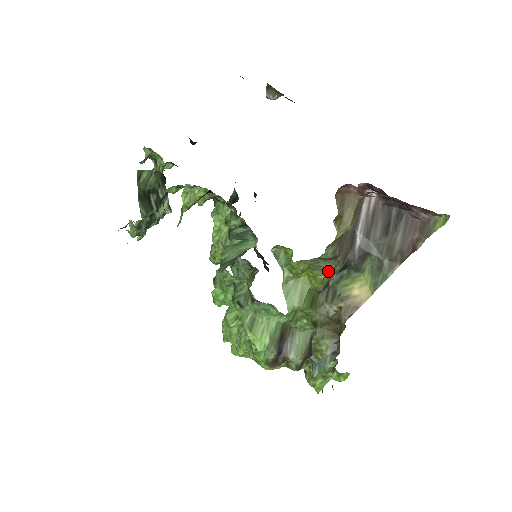
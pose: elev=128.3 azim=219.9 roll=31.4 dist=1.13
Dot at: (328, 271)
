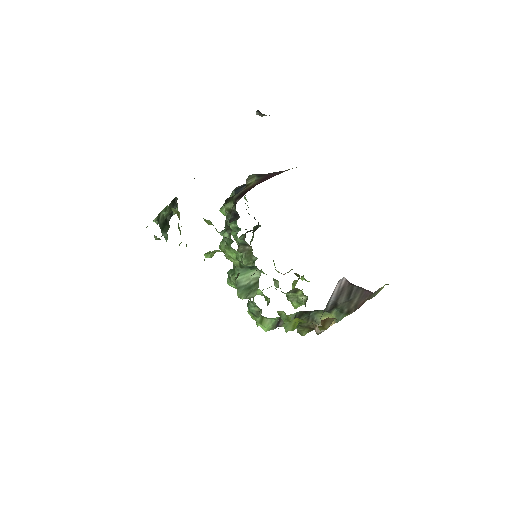
Dot at: occluded
